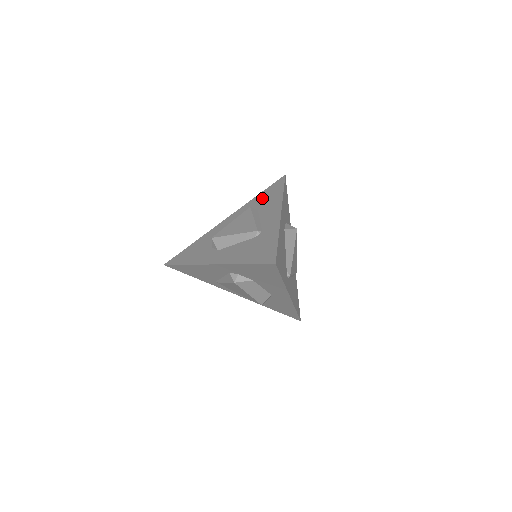
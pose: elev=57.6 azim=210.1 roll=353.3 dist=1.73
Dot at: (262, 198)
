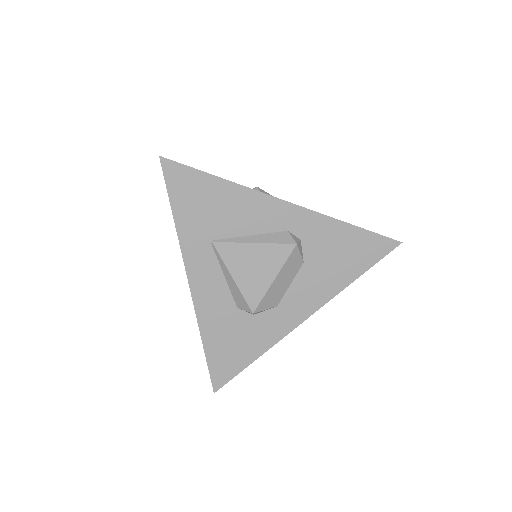
Dot at: occluded
